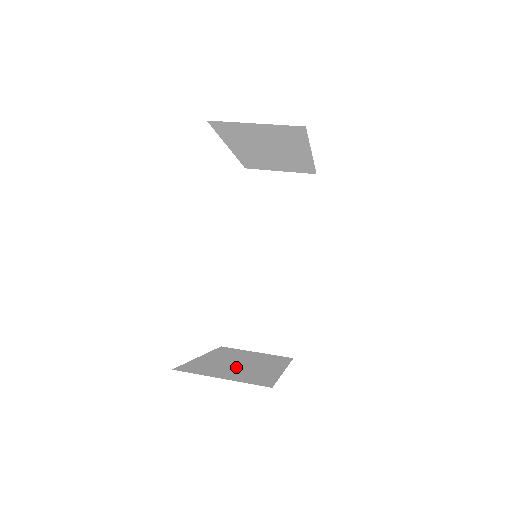
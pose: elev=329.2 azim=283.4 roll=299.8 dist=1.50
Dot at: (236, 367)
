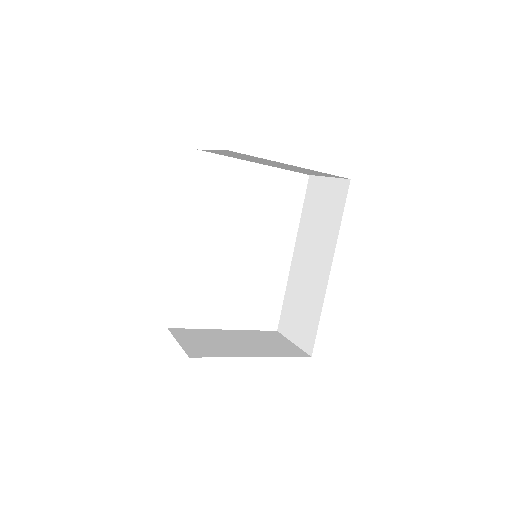
Dot at: (220, 342)
